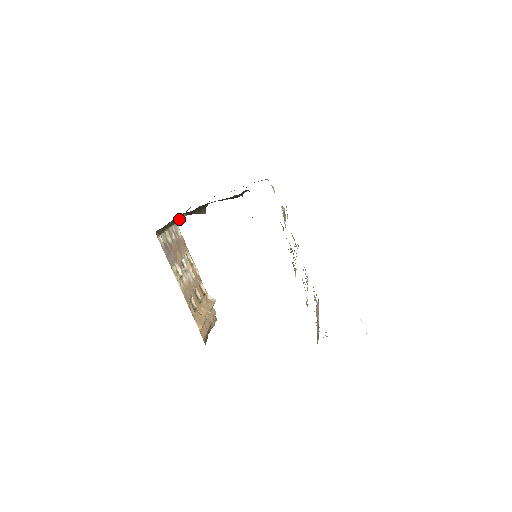
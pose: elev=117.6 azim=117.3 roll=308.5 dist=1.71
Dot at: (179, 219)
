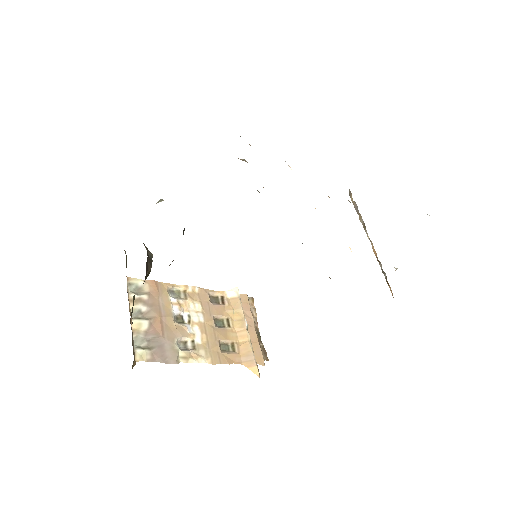
Dot at: (133, 302)
